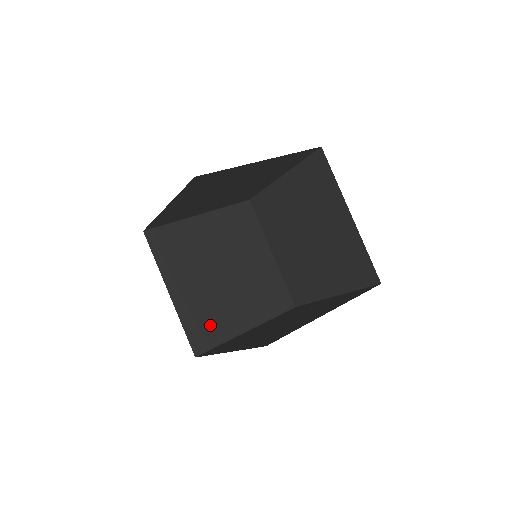
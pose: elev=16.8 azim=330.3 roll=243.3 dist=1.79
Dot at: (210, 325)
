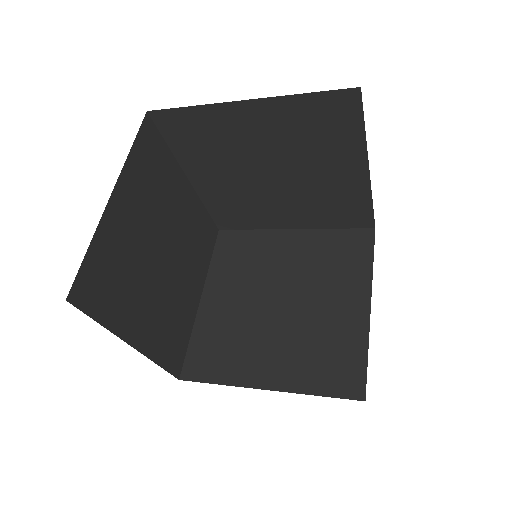
Dot at: (111, 286)
